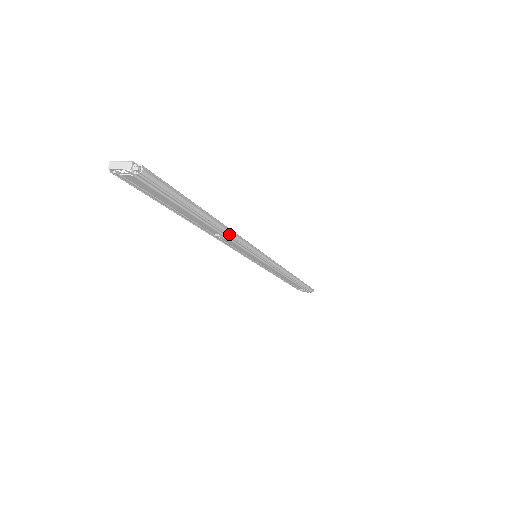
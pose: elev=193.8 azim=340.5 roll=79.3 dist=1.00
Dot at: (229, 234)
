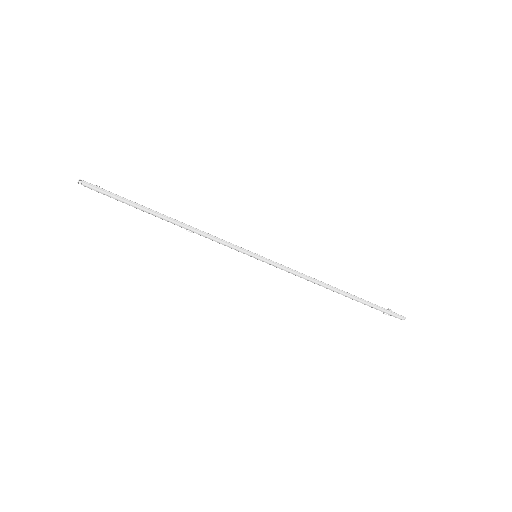
Dot at: (187, 229)
